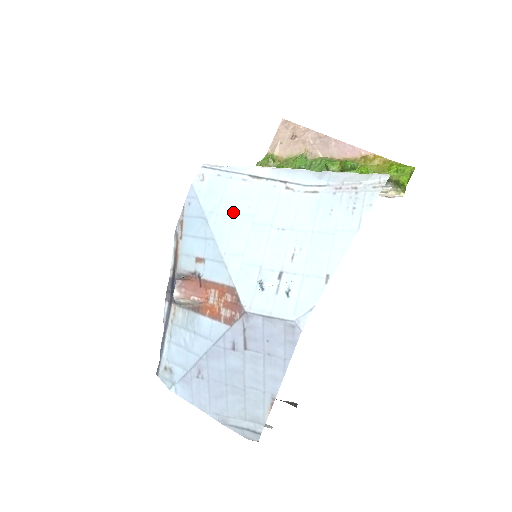
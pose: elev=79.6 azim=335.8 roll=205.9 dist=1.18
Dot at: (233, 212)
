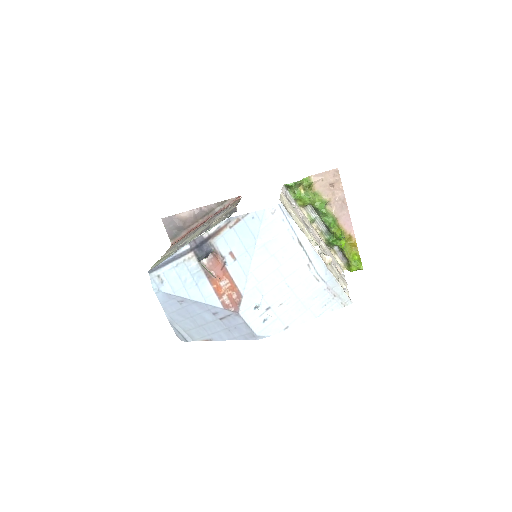
Dot at: (273, 252)
